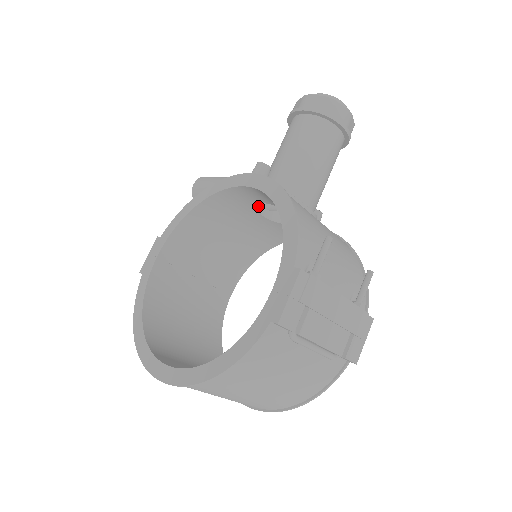
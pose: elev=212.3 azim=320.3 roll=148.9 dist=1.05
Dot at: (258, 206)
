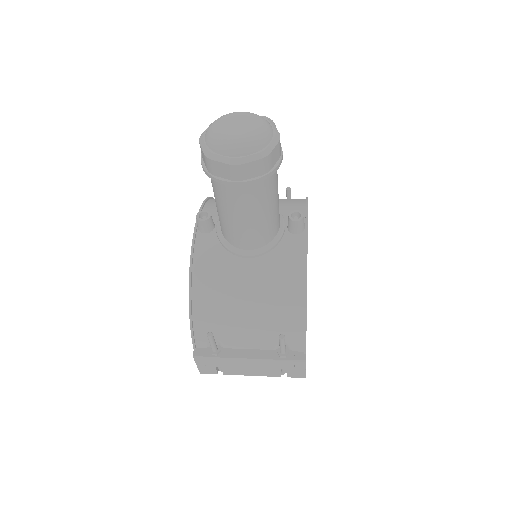
Dot at: occluded
